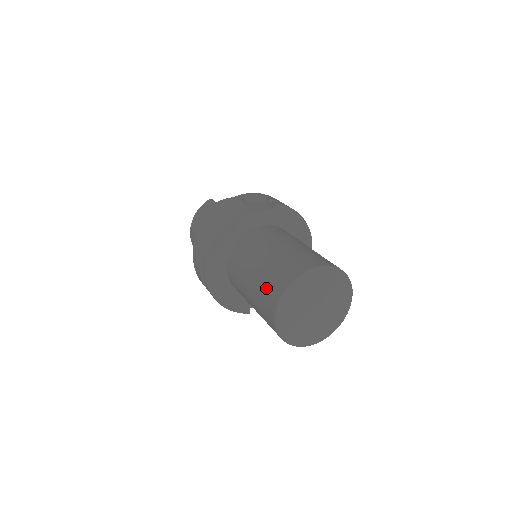
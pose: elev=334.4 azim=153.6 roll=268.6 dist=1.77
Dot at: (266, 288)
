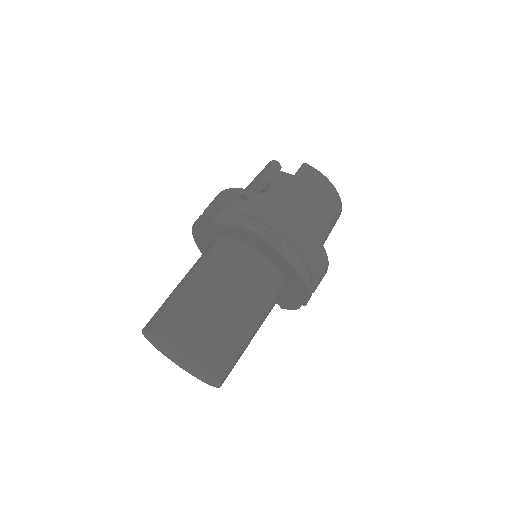
Dot at: occluded
